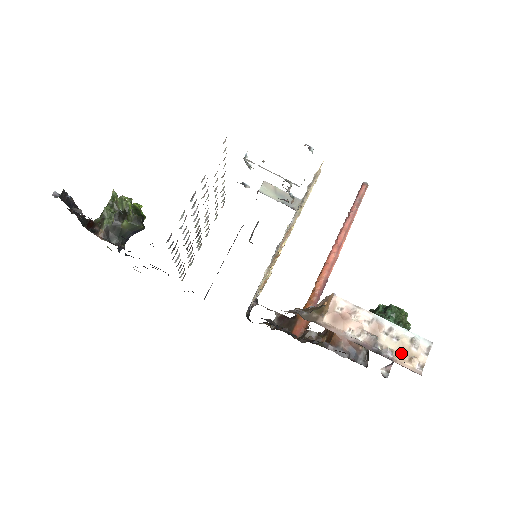
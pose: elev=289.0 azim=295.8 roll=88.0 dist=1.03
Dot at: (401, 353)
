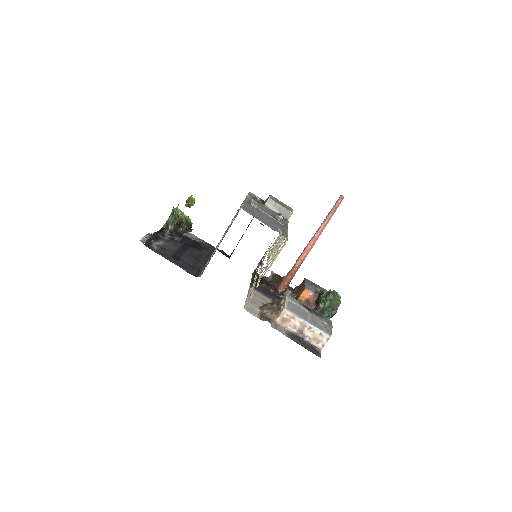
Dot at: (314, 339)
